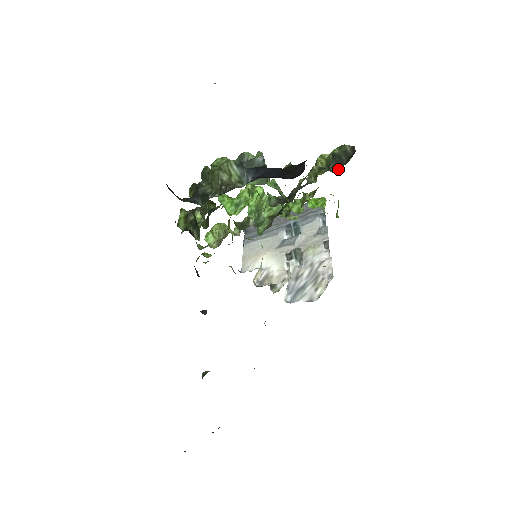
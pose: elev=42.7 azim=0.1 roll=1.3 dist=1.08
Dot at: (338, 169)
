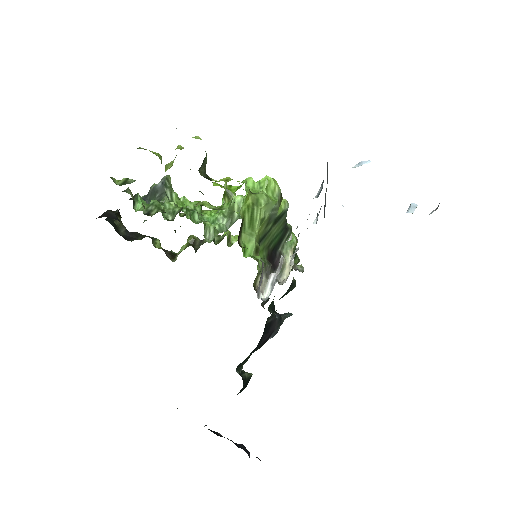
Dot at: occluded
